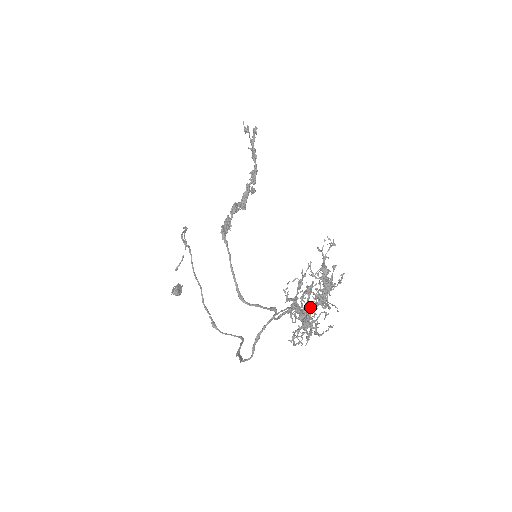
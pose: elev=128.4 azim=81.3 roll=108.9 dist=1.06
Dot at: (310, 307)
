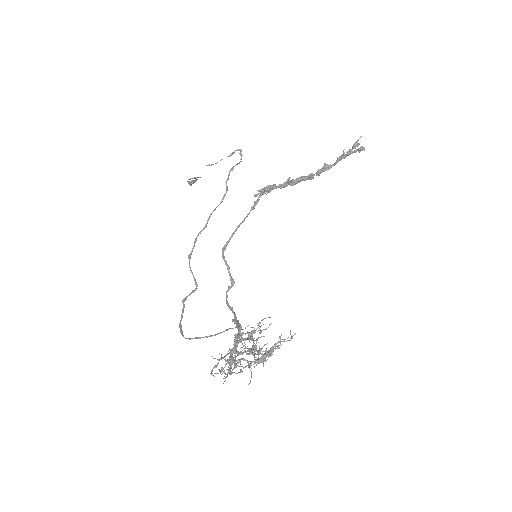
Dot at: occluded
